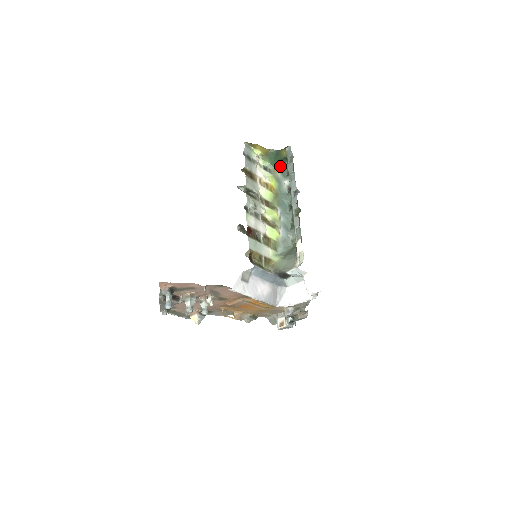
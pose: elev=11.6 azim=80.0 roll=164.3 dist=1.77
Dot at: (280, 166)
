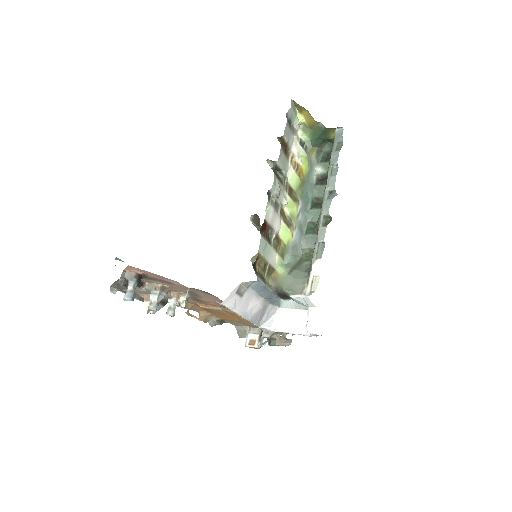
Dot at: (319, 146)
